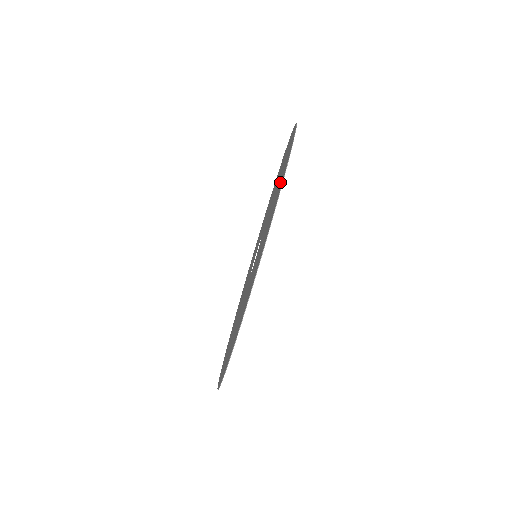
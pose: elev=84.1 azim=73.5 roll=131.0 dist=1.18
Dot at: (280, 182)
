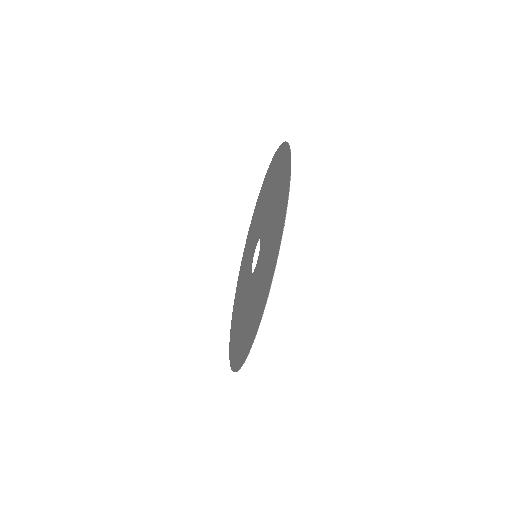
Dot at: (281, 171)
